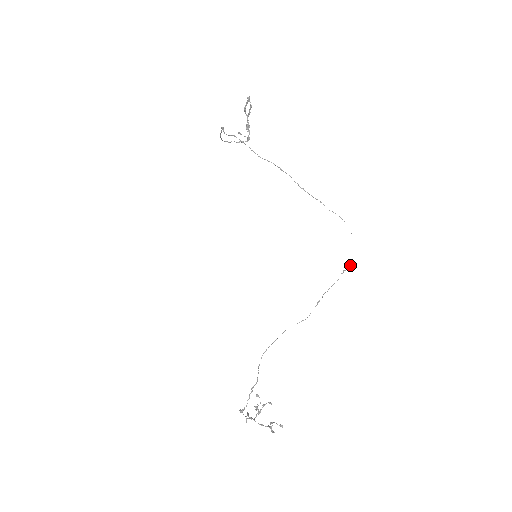
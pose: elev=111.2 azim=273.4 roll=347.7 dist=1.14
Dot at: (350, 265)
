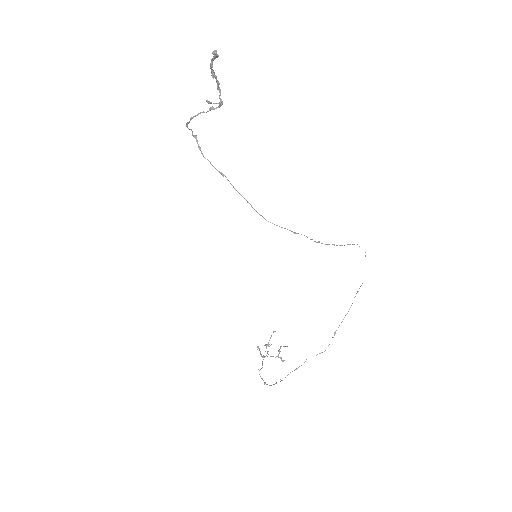
Dot at: occluded
